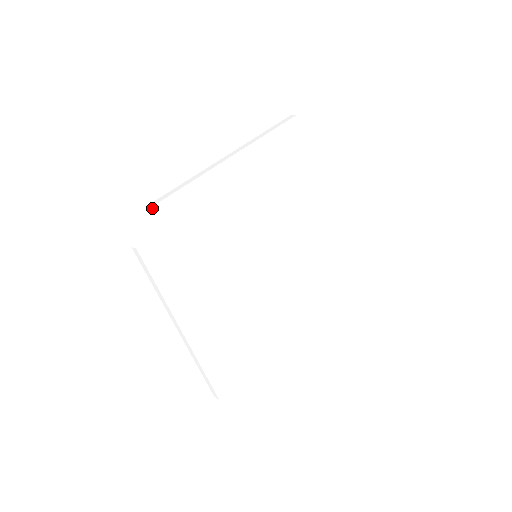
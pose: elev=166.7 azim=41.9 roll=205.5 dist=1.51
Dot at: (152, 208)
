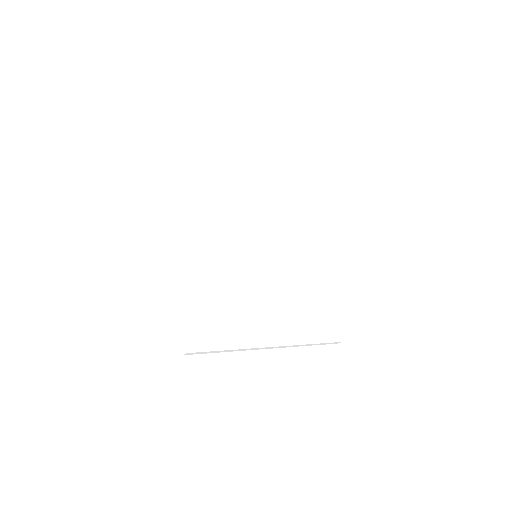
Dot at: (183, 160)
